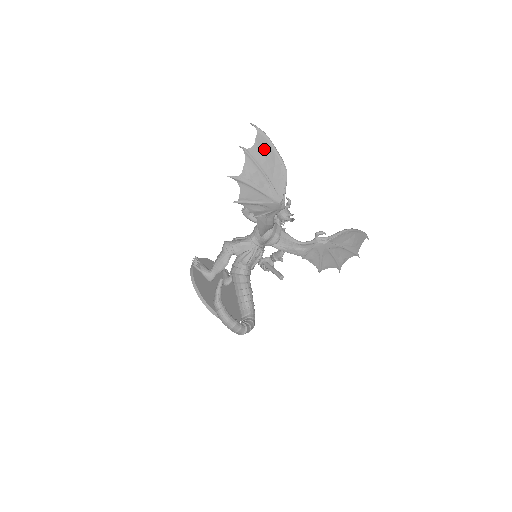
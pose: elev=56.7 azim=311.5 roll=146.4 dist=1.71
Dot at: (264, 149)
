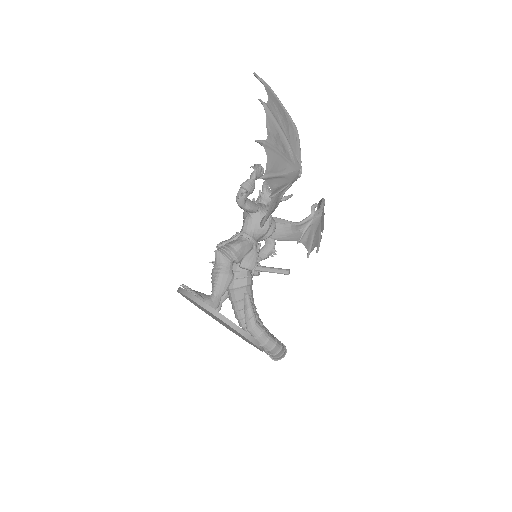
Dot at: (276, 104)
